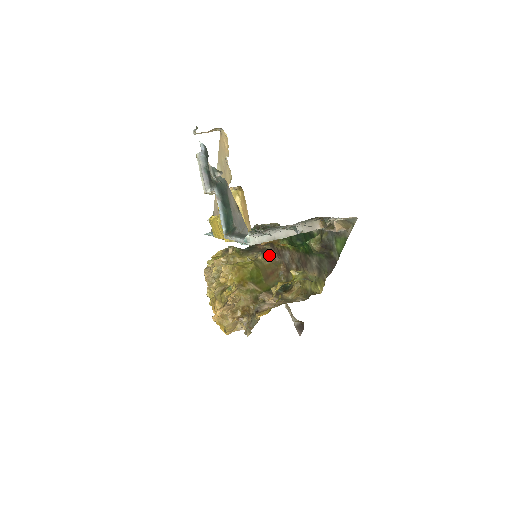
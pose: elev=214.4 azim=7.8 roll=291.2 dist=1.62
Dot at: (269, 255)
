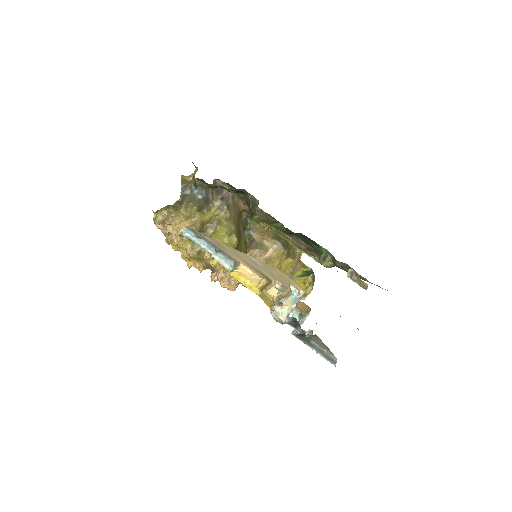
Dot at: (229, 199)
